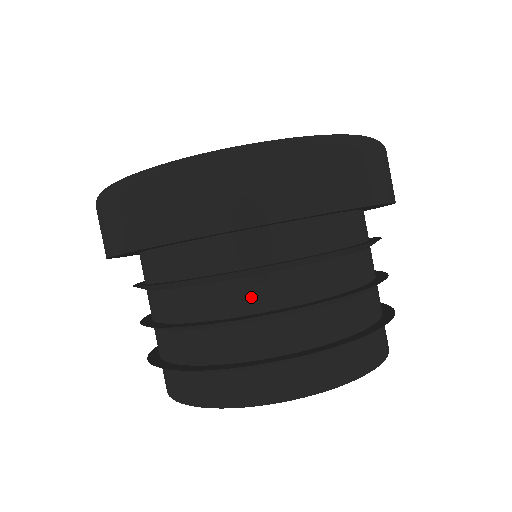
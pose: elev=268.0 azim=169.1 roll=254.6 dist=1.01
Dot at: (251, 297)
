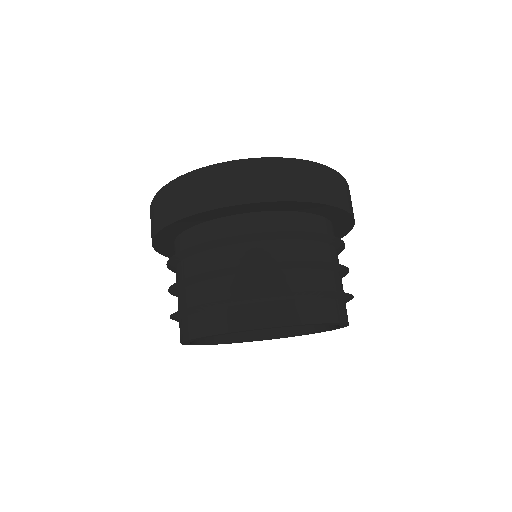
Dot at: (303, 252)
